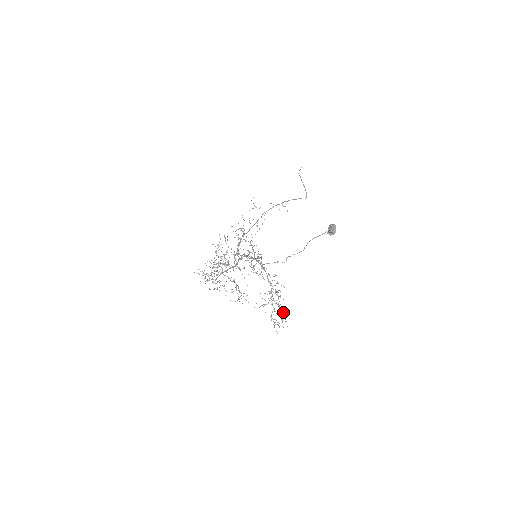
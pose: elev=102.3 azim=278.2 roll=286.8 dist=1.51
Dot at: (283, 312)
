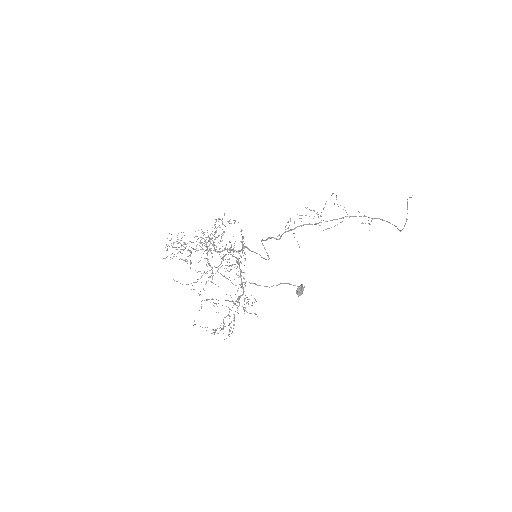
Dot at: (229, 324)
